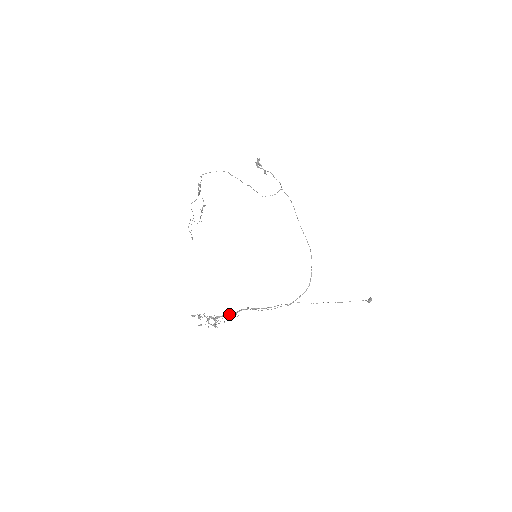
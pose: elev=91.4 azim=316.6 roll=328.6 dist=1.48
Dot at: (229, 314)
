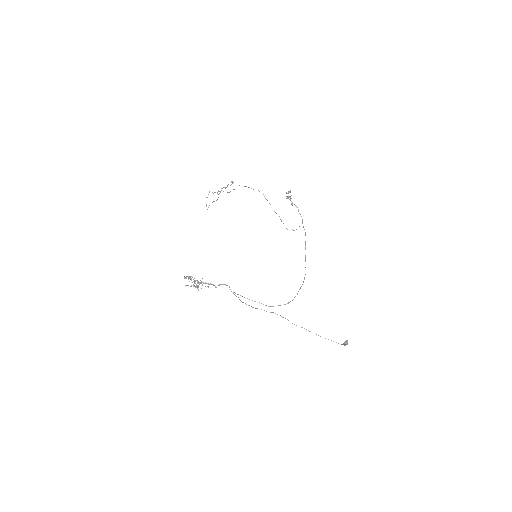
Dot at: (212, 284)
